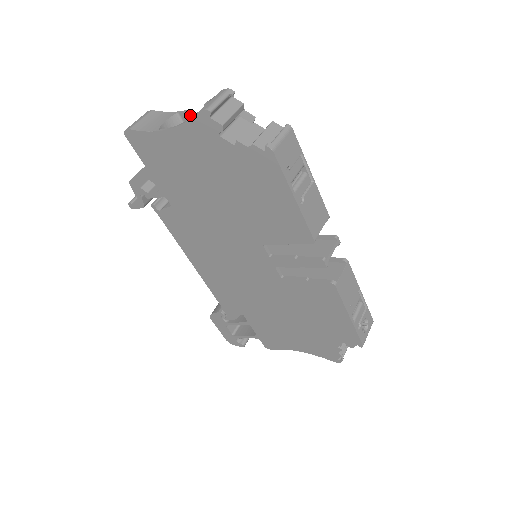
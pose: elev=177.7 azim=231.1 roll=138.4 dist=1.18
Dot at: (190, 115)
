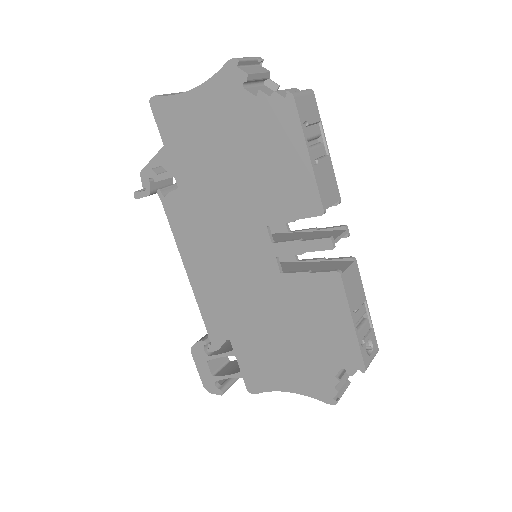
Dot at: occluded
